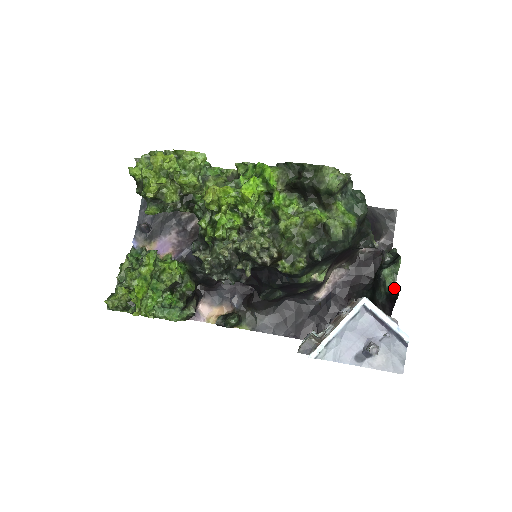
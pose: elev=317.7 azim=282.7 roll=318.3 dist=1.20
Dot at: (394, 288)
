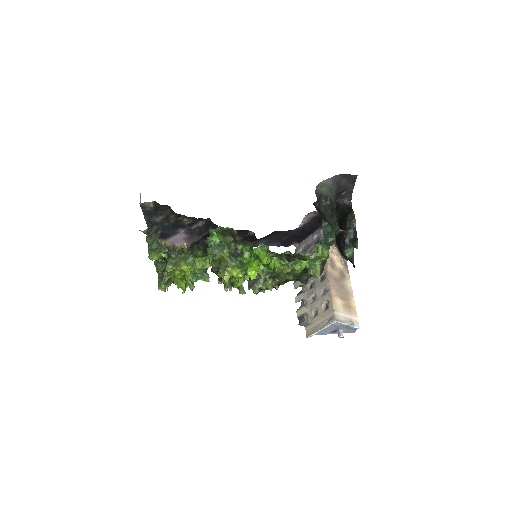
Dot at: (352, 258)
